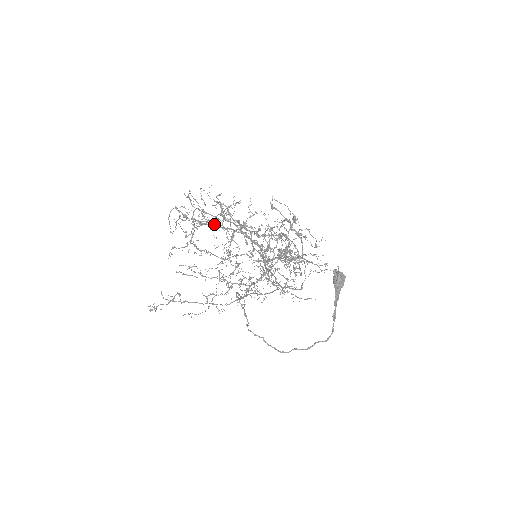
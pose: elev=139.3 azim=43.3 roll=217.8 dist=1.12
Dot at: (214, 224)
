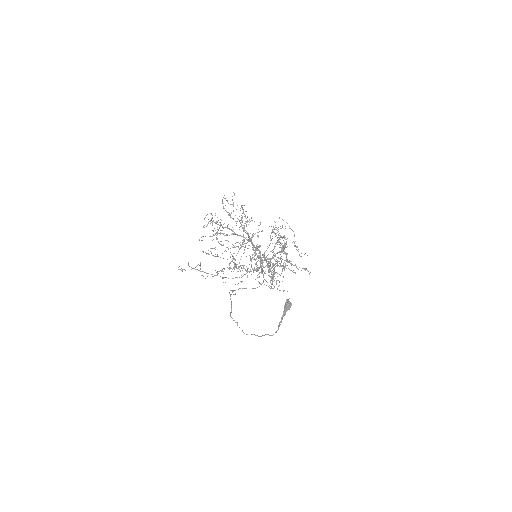
Dot at: (233, 231)
